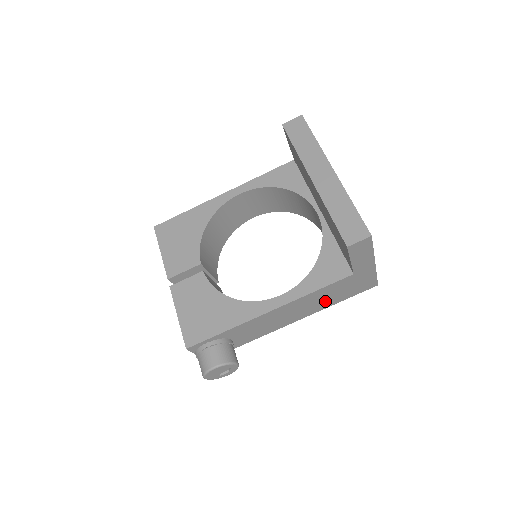
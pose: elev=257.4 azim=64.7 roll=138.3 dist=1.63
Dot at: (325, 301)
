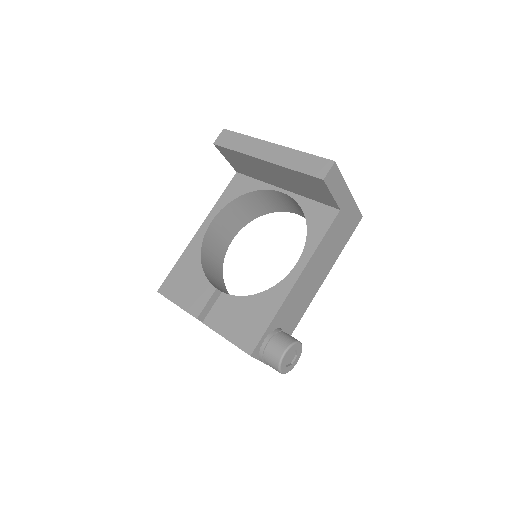
Dot at: (333, 251)
